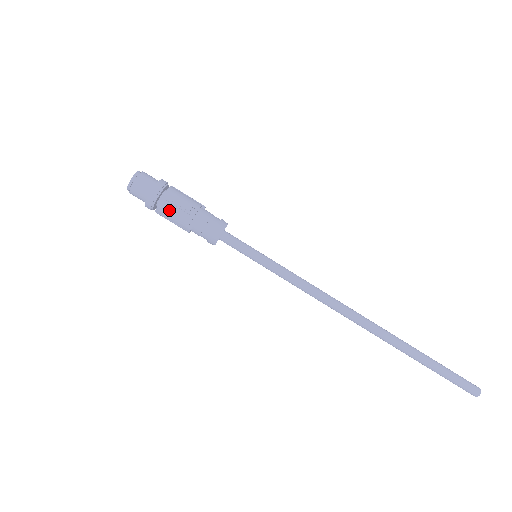
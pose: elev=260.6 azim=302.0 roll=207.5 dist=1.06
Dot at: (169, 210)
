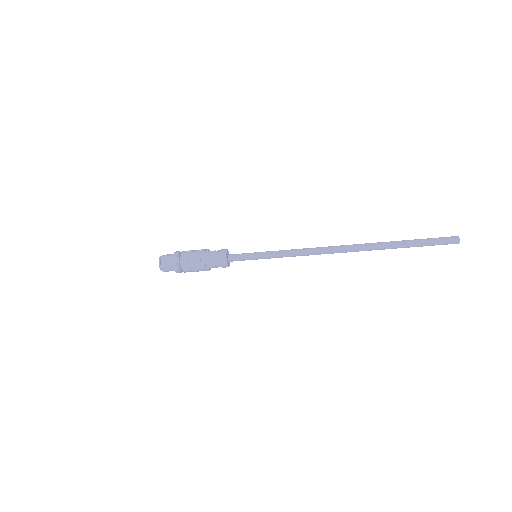
Dot at: (190, 268)
